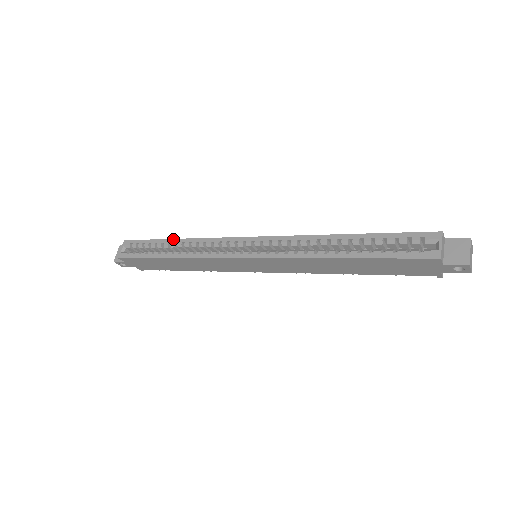
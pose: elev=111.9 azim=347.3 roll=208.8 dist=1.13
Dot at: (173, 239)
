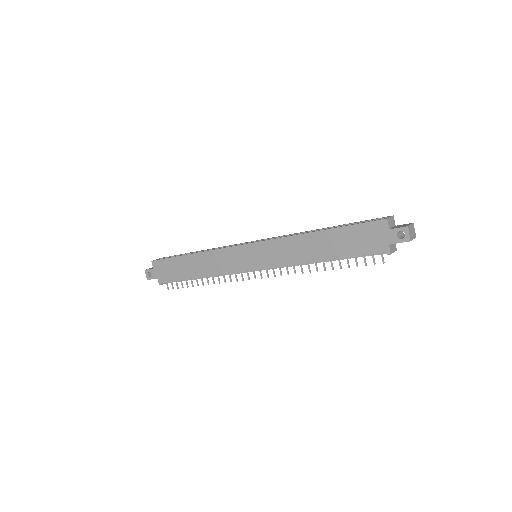
Dot at: occluded
